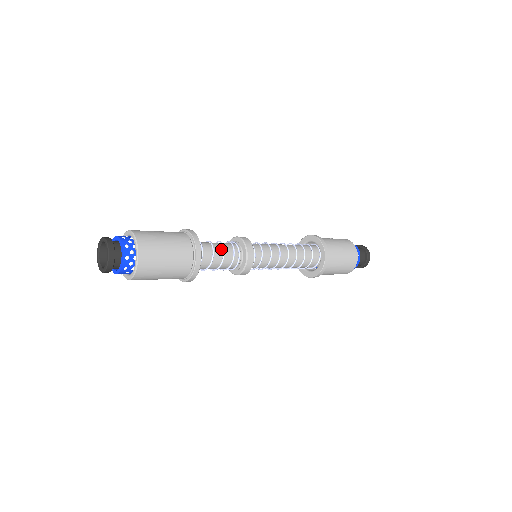
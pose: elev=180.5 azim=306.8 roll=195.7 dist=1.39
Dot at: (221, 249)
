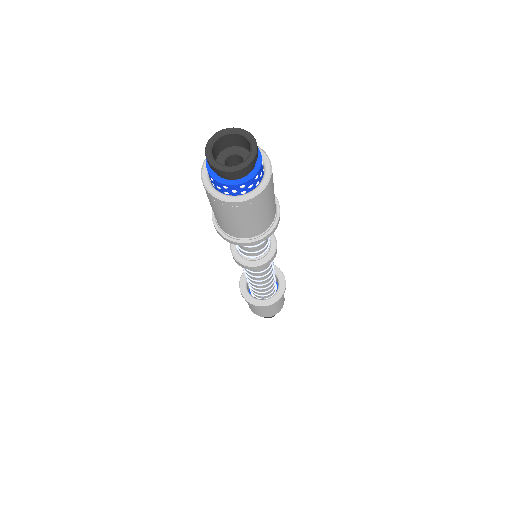
Dot at: occluded
